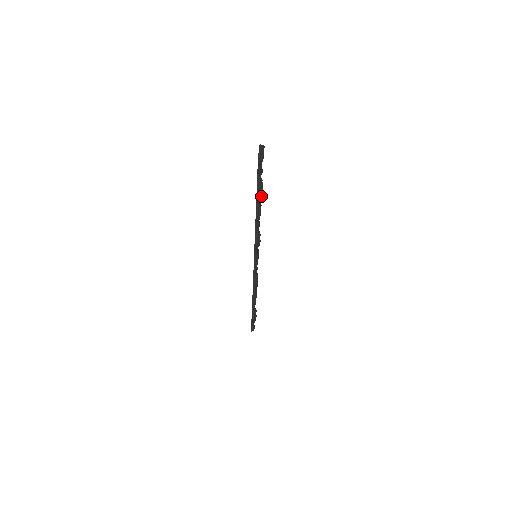
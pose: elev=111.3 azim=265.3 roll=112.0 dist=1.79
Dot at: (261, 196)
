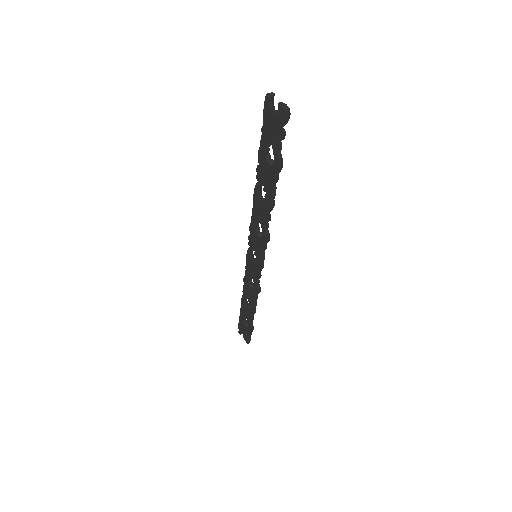
Dot at: occluded
